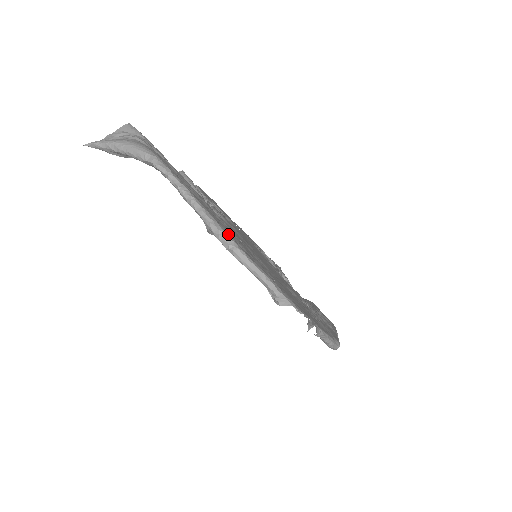
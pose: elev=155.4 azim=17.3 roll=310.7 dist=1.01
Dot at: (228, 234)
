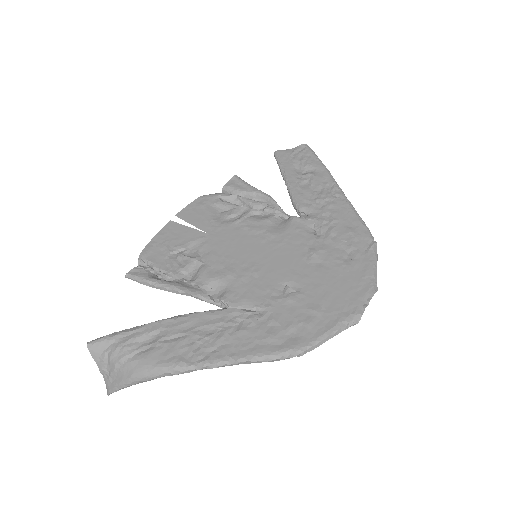
Dot at: (285, 352)
